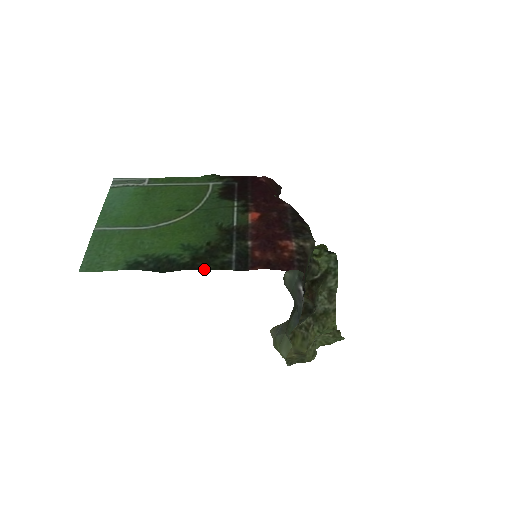
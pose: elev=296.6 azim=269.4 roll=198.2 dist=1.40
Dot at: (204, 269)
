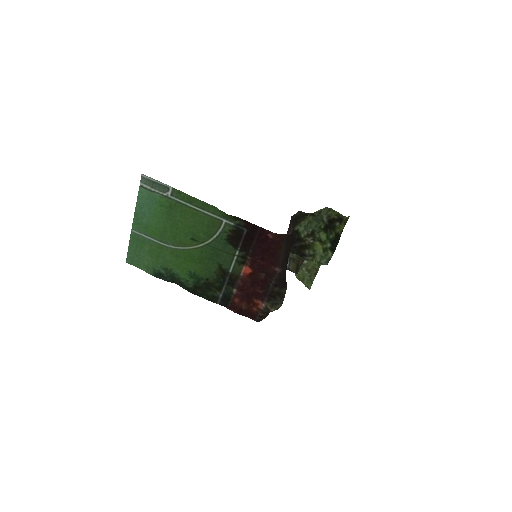
Dot at: occluded
